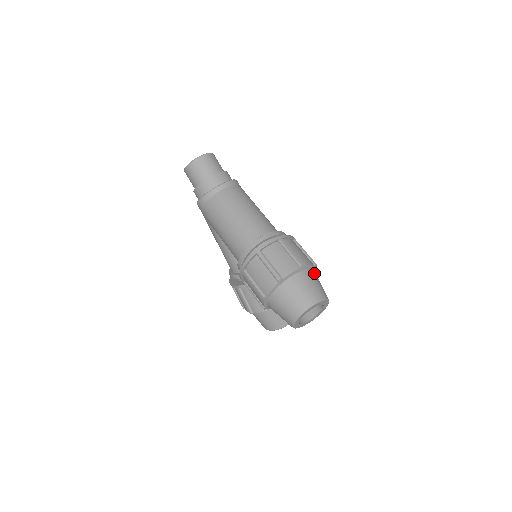
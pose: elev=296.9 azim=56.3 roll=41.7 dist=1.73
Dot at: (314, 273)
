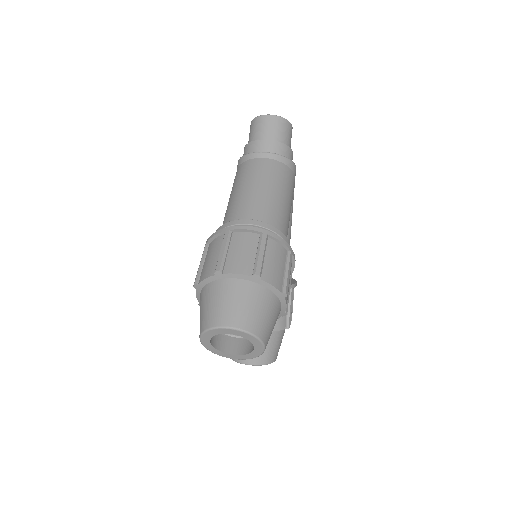
Dot at: (273, 299)
